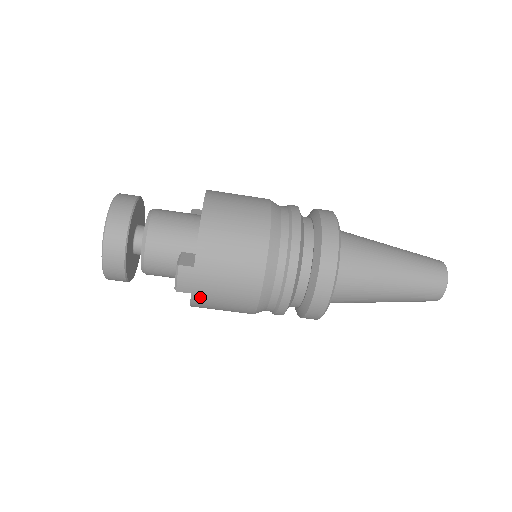
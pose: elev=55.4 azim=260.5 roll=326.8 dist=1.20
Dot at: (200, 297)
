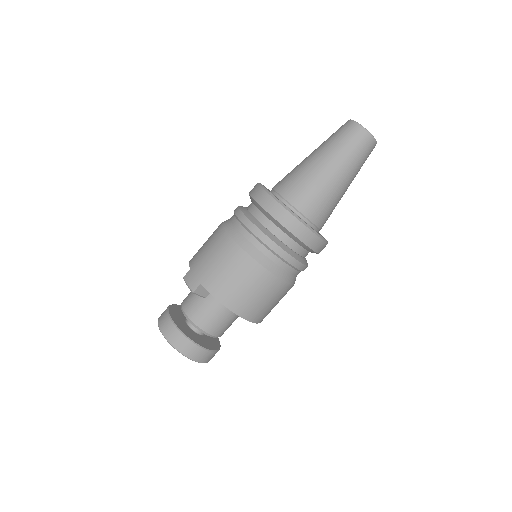
Dot at: (208, 281)
